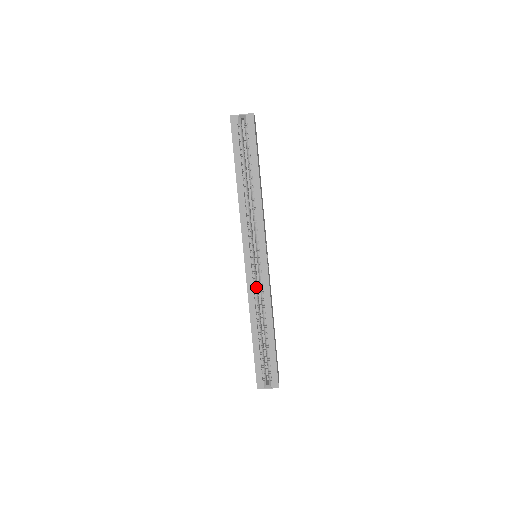
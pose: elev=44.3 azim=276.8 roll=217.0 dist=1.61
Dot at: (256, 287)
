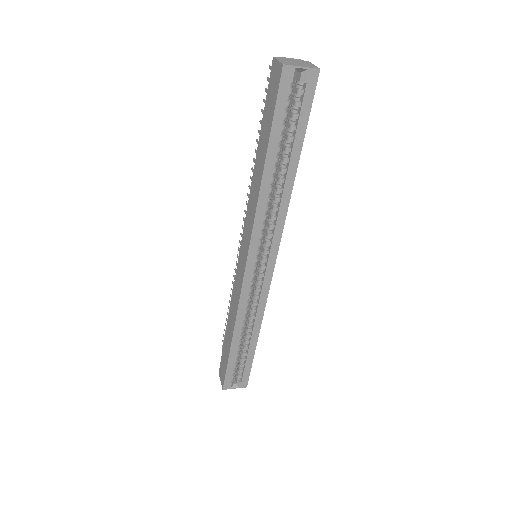
Dot at: (250, 295)
